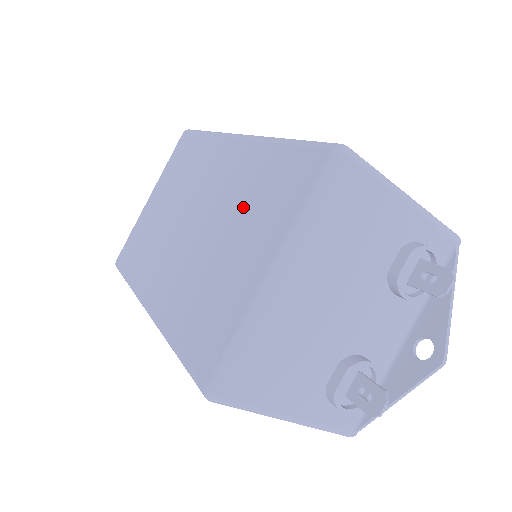
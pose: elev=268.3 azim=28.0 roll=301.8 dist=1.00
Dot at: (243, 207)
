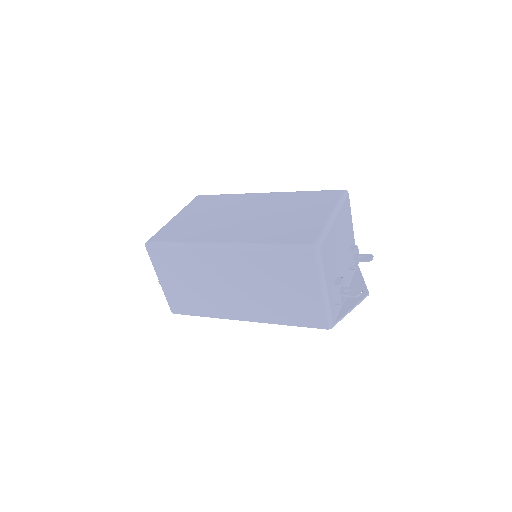
Dot at: (295, 206)
